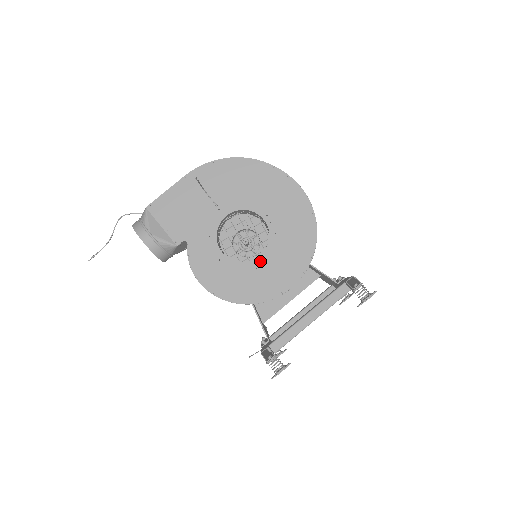
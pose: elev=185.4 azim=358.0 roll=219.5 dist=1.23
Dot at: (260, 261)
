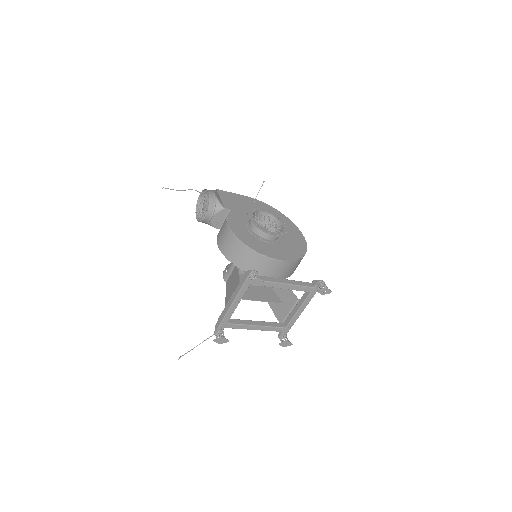
Dot at: (273, 234)
